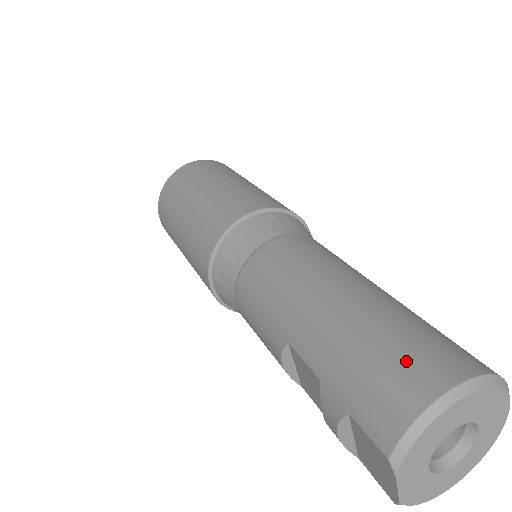
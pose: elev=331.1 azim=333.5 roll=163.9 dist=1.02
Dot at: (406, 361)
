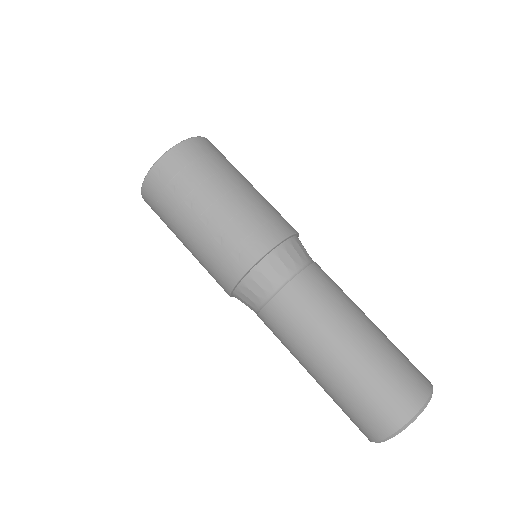
Dot at: (362, 421)
